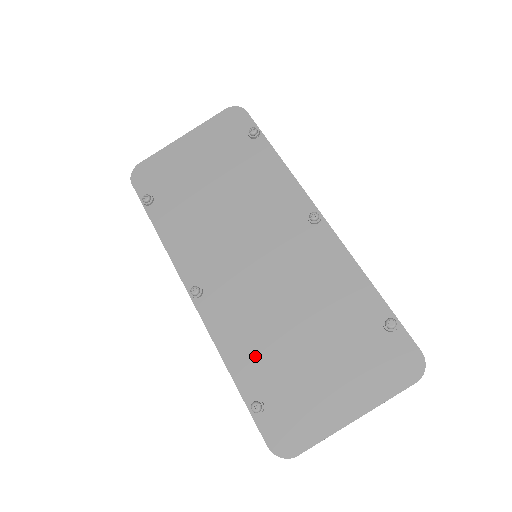
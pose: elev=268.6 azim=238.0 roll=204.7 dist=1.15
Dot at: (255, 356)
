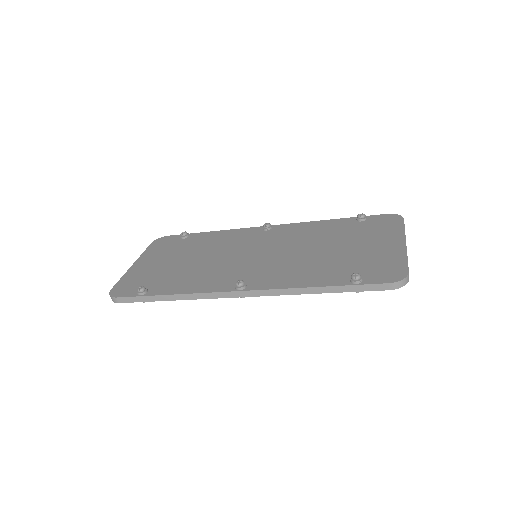
Dot at: (320, 272)
